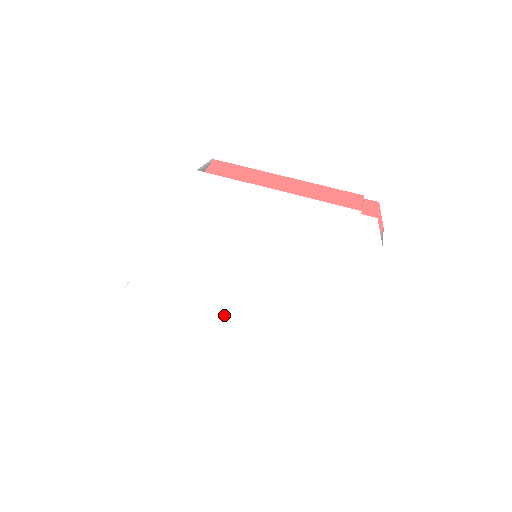
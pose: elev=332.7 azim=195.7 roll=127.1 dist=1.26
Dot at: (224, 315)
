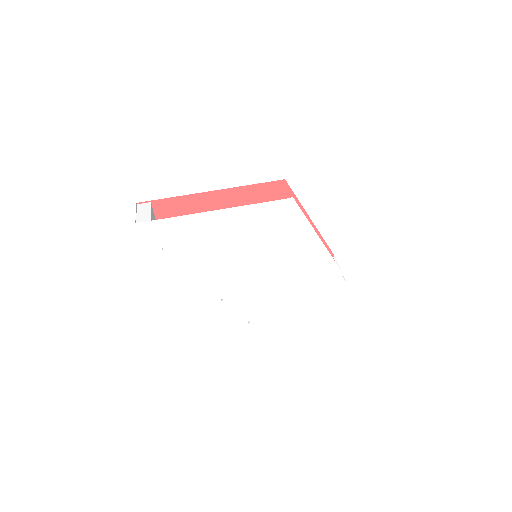
Dot at: (205, 284)
